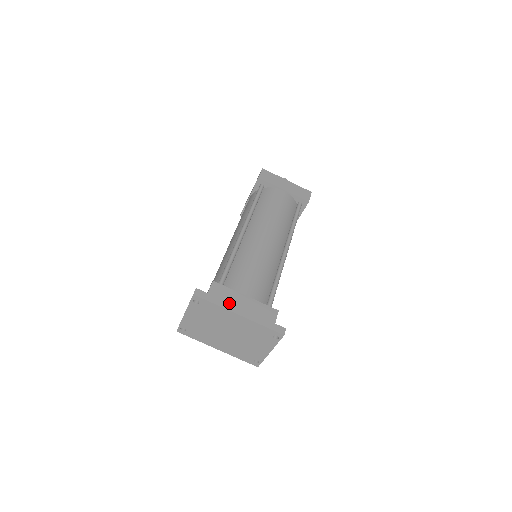
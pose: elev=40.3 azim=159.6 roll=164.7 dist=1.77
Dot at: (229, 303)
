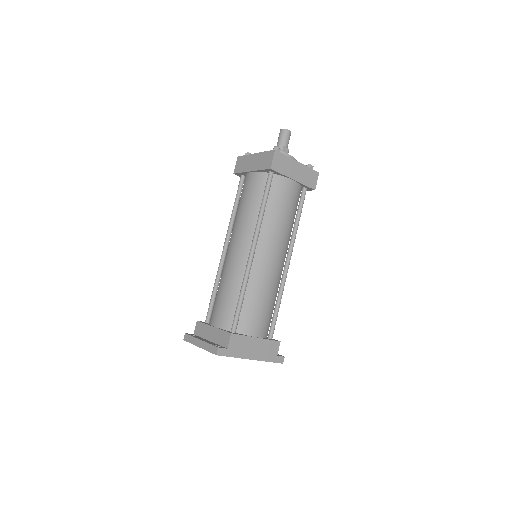
Dot at: (244, 351)
